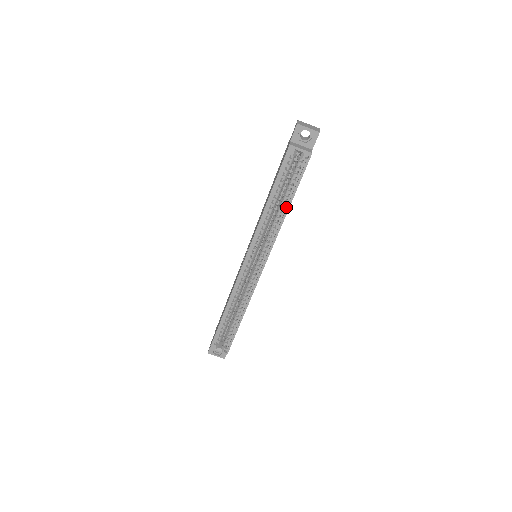
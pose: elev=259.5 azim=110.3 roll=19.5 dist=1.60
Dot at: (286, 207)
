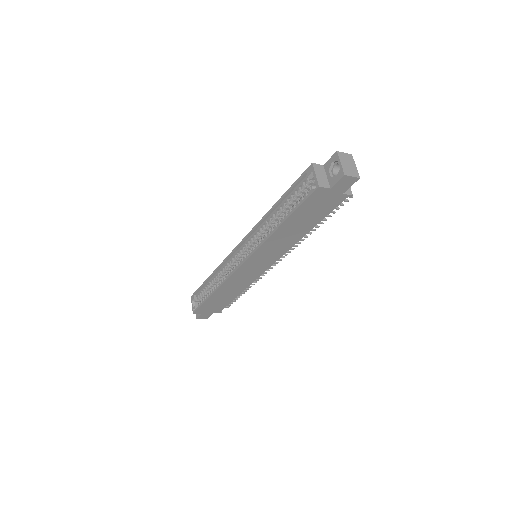
Dot at: (281, 224)
